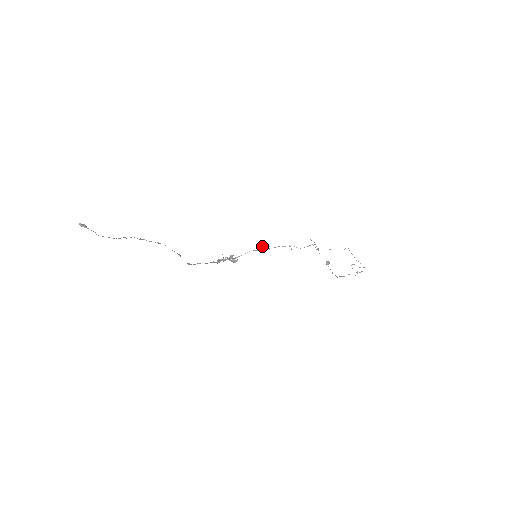
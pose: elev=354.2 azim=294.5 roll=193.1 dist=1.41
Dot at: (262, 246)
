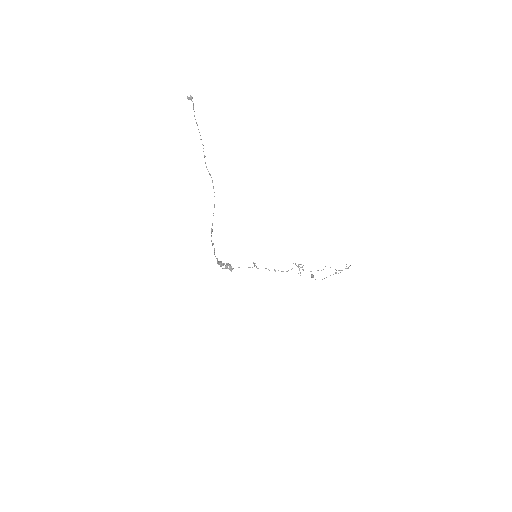
Dot at: (253, 262)
